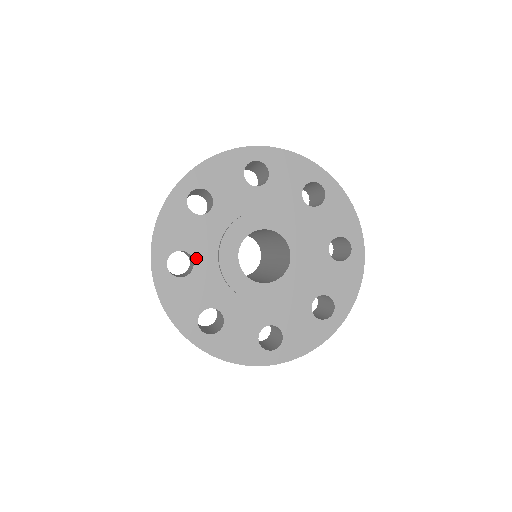
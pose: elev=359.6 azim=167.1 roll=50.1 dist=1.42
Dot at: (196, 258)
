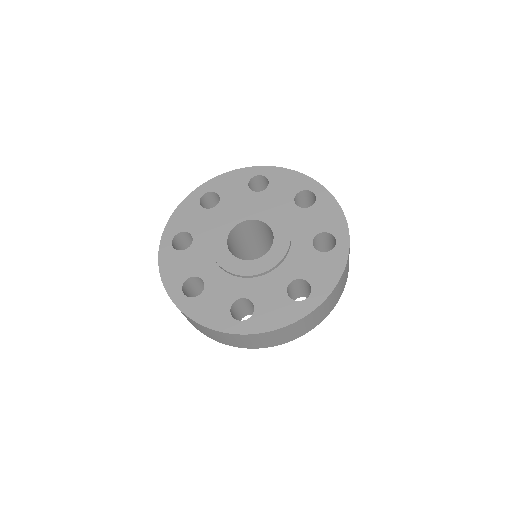
Dot at: (202, 276)
